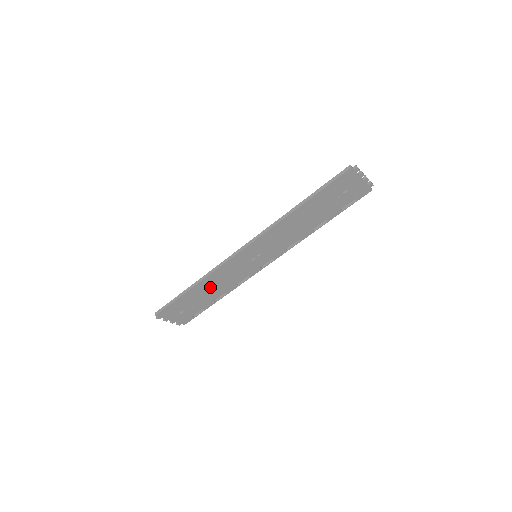
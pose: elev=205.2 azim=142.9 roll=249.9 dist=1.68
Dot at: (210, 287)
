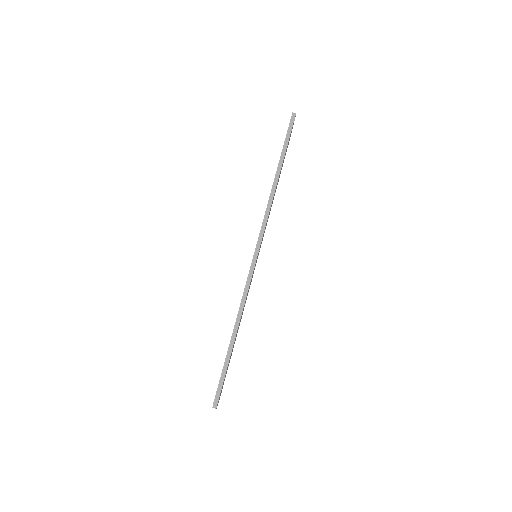
Dot at: occluded
